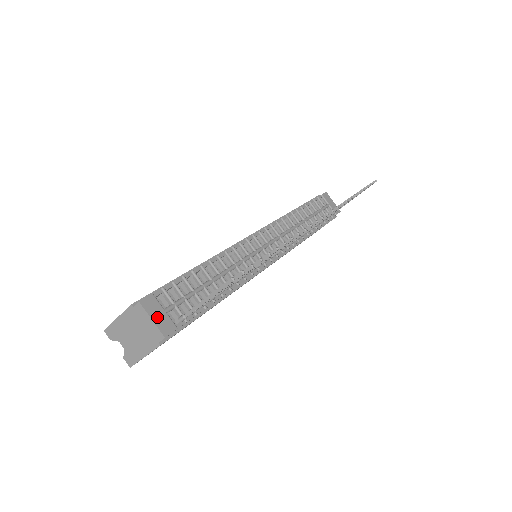
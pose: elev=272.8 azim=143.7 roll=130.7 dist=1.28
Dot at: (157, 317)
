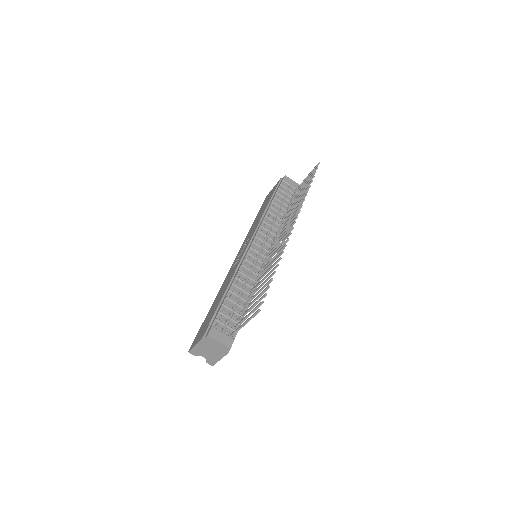
Dot at: (221, 339)
